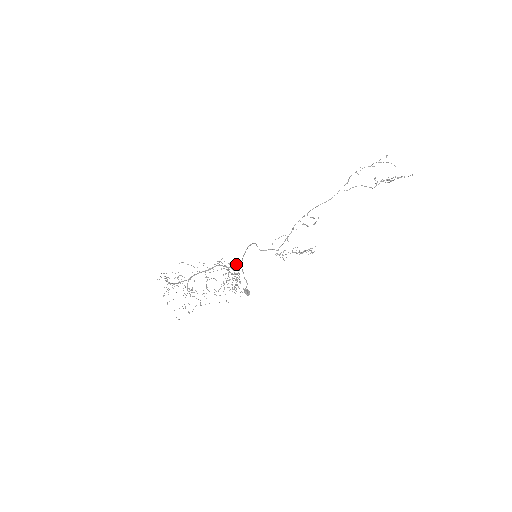
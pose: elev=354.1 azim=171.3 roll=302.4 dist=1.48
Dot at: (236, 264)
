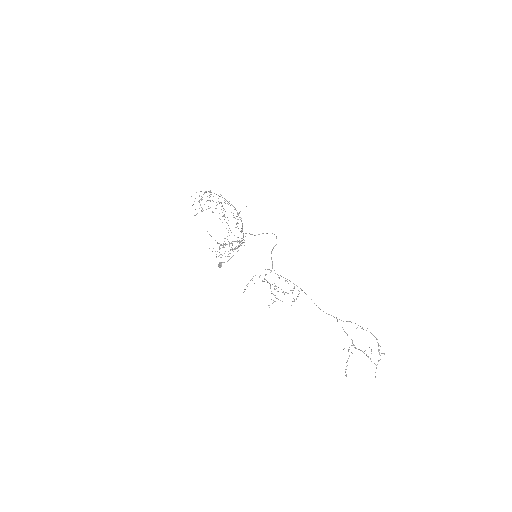
Dot at: (232, 249)
